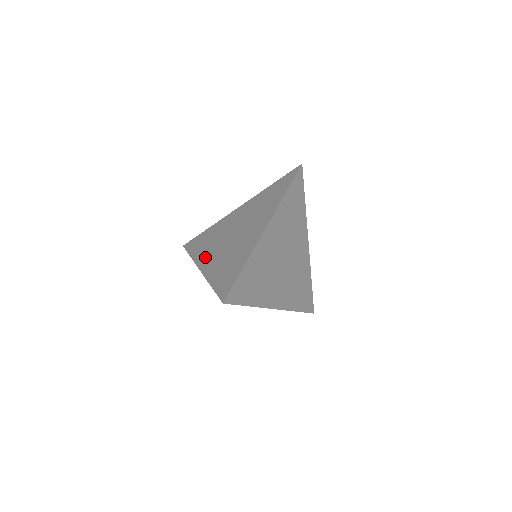
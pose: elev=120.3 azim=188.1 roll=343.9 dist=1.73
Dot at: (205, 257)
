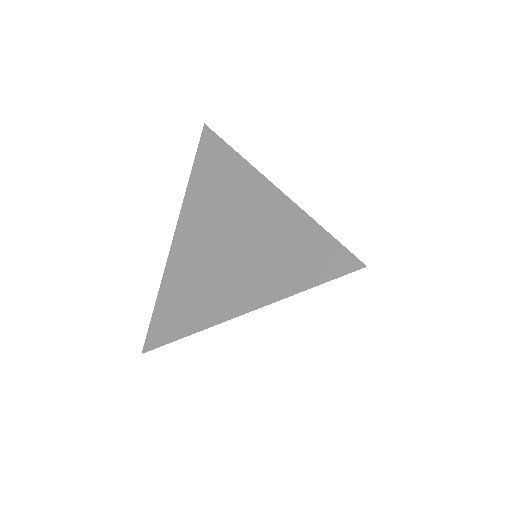
Dot at: (219, 303)
